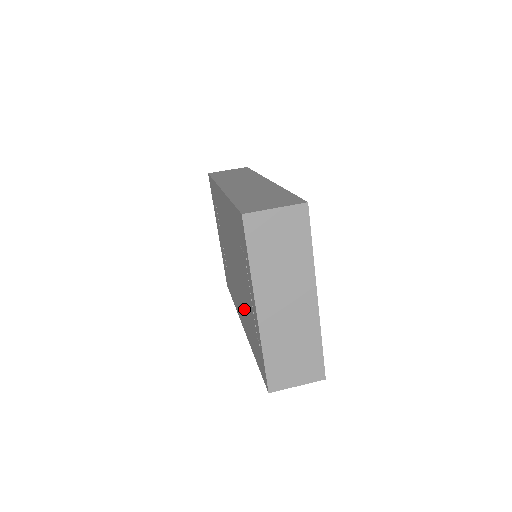
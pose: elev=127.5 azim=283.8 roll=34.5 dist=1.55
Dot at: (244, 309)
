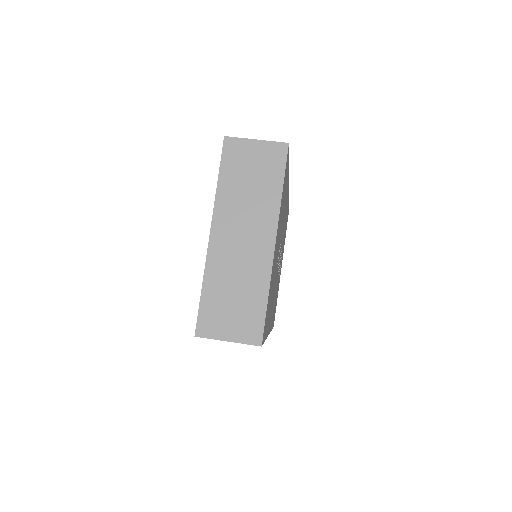
Dot at: occluded
